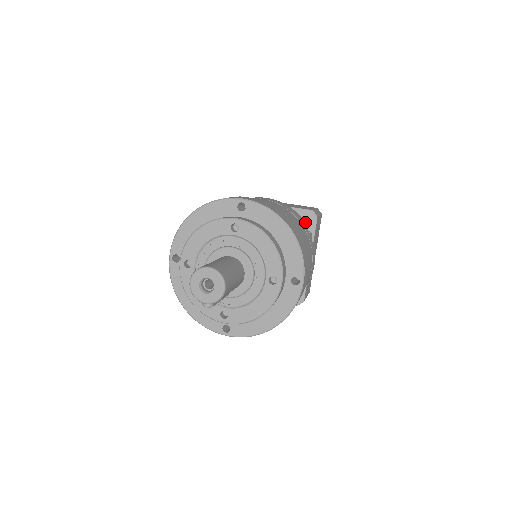
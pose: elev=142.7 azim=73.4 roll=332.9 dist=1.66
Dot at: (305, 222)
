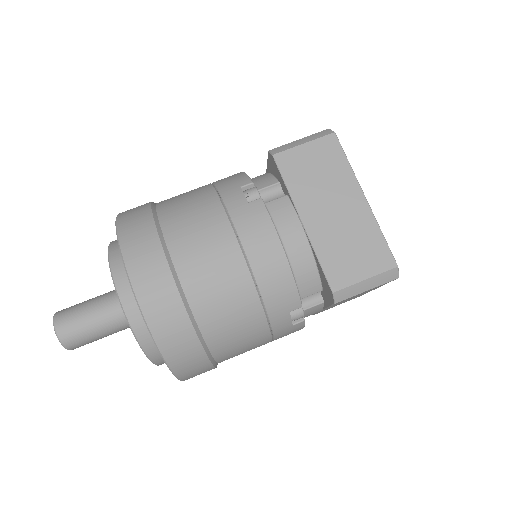
Dot at: (324, 287)
